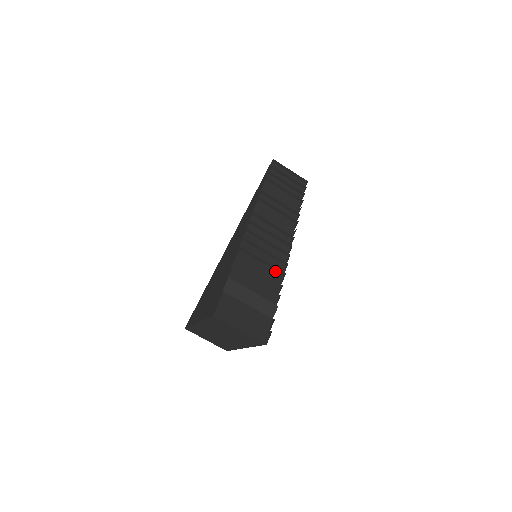
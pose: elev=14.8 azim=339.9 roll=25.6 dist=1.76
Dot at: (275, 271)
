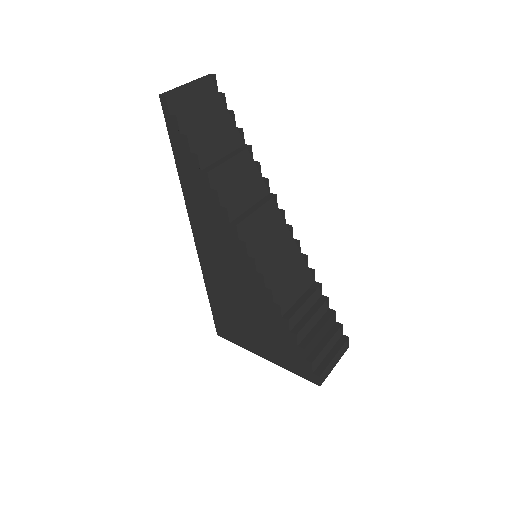
Dot at: (303, 275)
